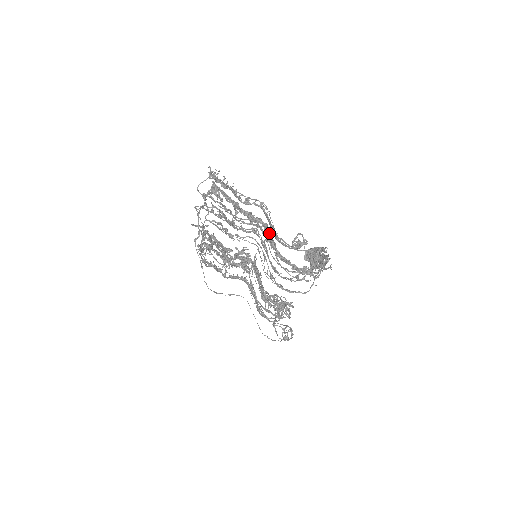
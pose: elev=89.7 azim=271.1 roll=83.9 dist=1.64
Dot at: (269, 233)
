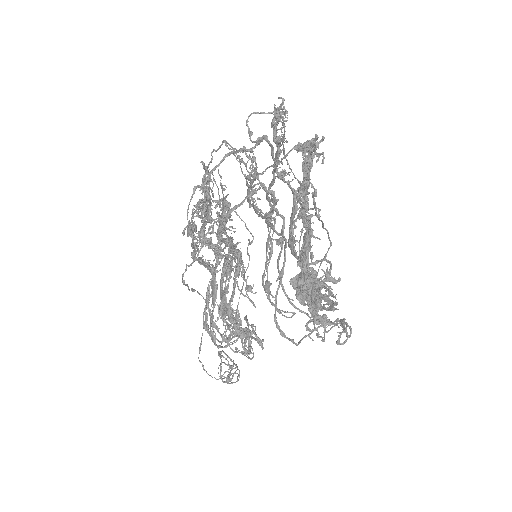
Dot at: (311, 247)
